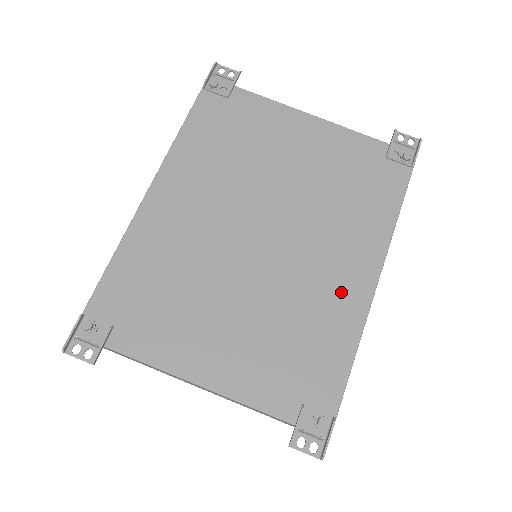
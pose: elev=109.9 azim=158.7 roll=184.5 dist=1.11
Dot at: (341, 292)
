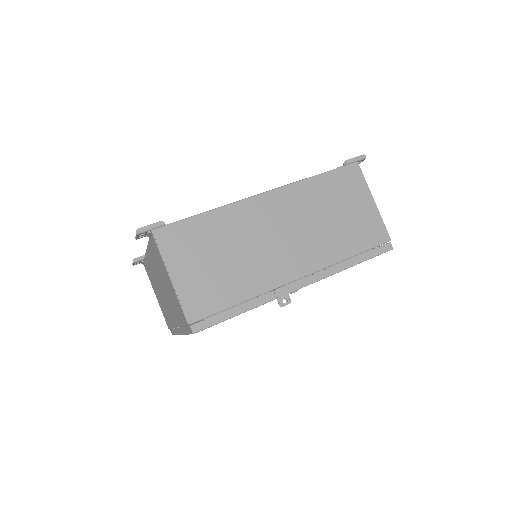
Dot at: occluded
